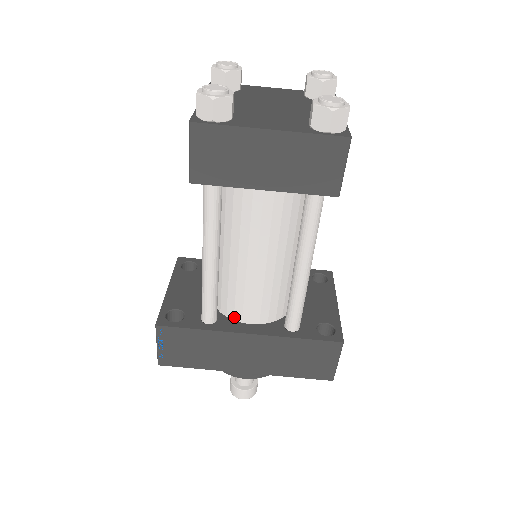
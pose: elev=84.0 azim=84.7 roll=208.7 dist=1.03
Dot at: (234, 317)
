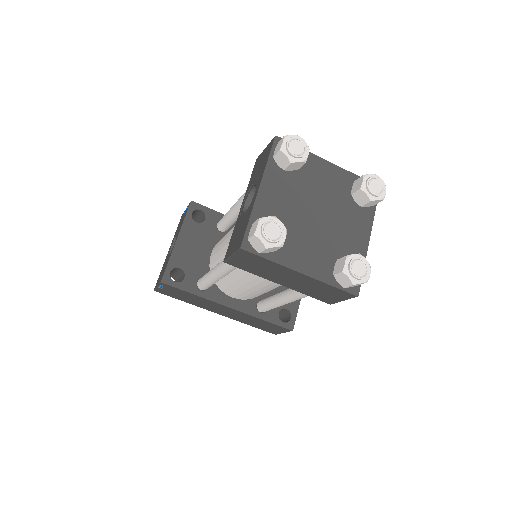
Dot at: (222, 290)
